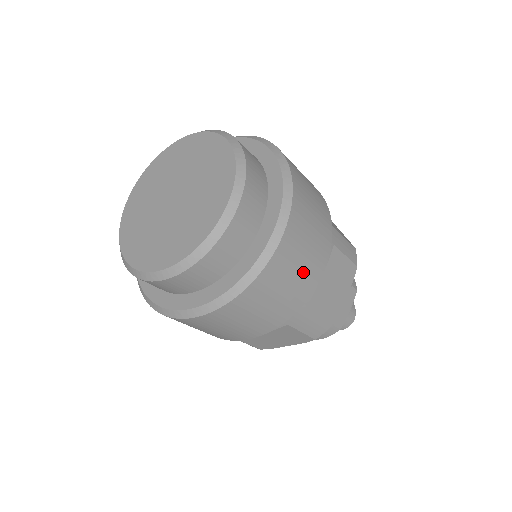
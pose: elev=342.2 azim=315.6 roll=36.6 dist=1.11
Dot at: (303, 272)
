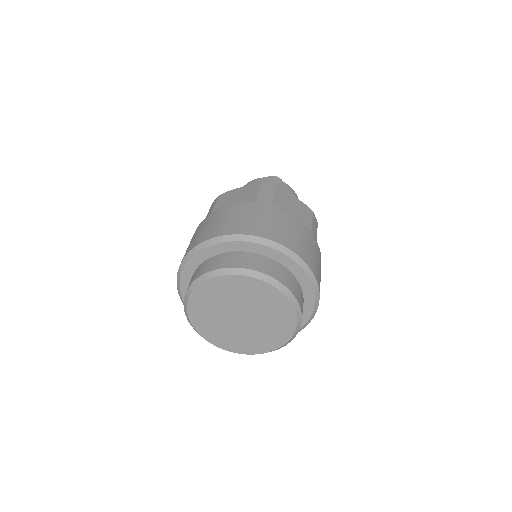
Dot at: occluded
